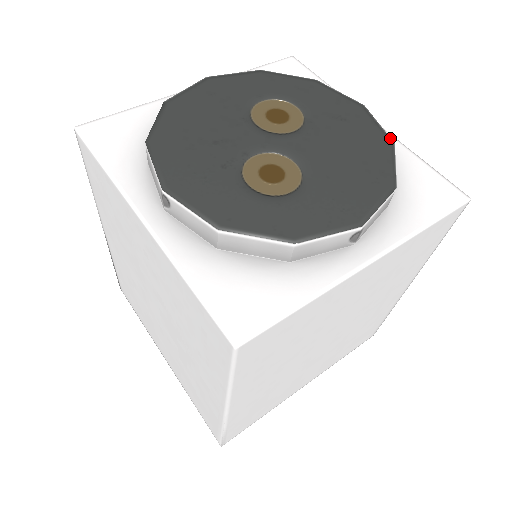
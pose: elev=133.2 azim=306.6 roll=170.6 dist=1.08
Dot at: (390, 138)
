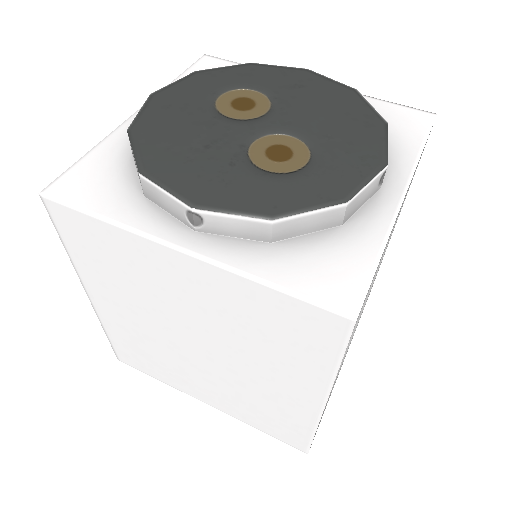
Dot at: (350, 87)
